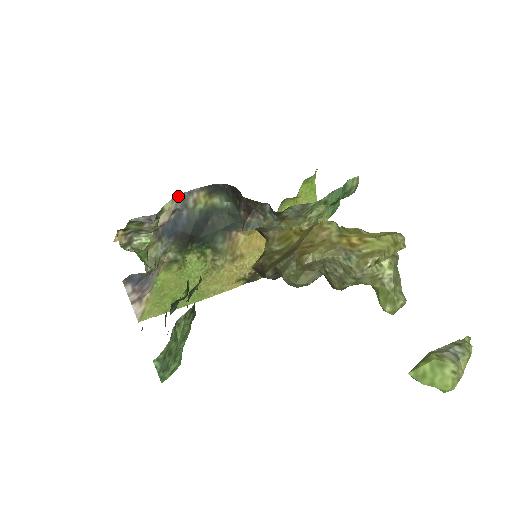
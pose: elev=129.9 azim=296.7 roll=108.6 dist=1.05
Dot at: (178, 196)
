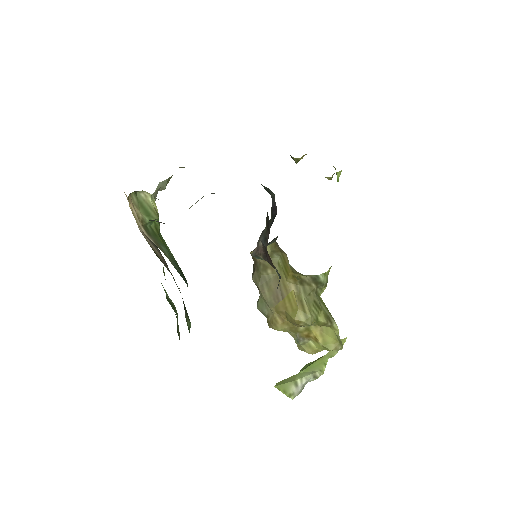
Dot at: occluded
